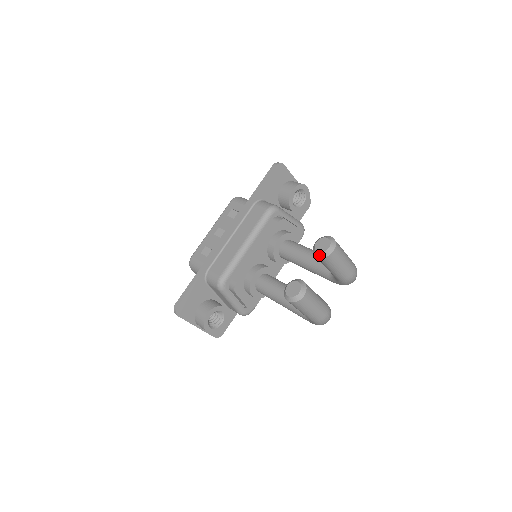
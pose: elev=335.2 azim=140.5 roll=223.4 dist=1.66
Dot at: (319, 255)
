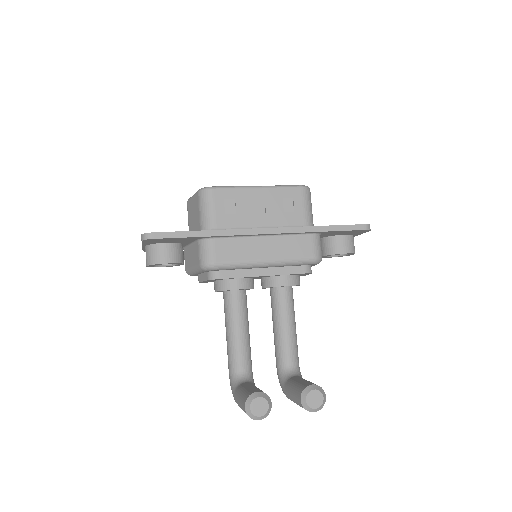
Dot at: (304, 402)
